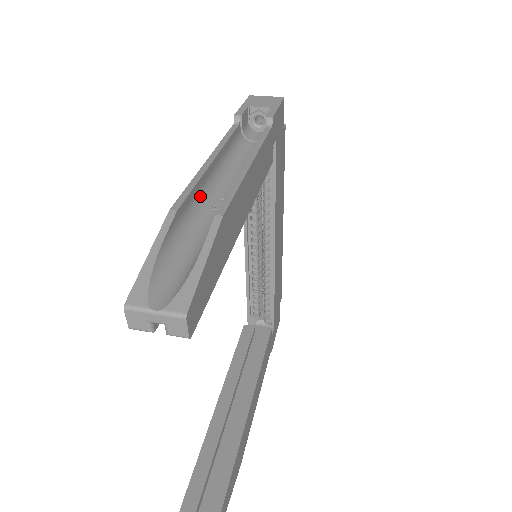
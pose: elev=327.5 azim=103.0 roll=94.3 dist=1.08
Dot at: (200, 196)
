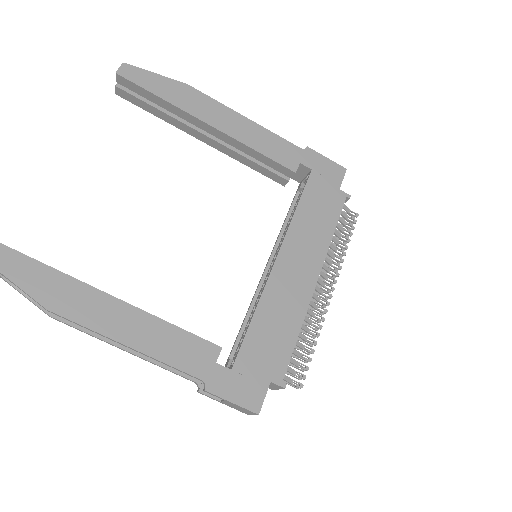
Dot at: occluded
